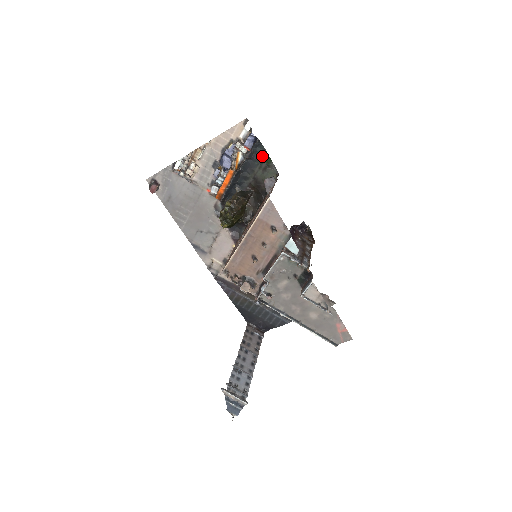
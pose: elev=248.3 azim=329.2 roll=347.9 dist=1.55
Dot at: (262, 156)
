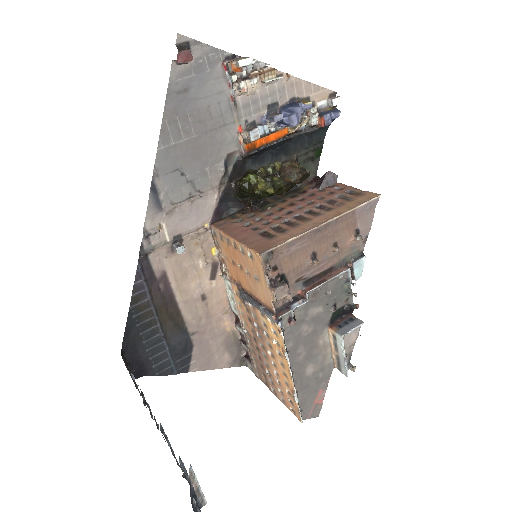
Dot at: (317, 143)
